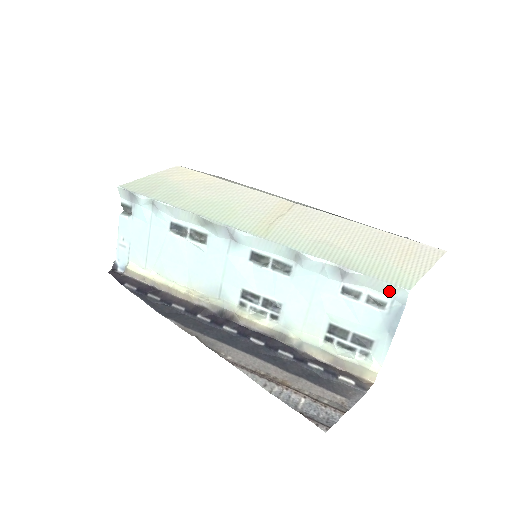
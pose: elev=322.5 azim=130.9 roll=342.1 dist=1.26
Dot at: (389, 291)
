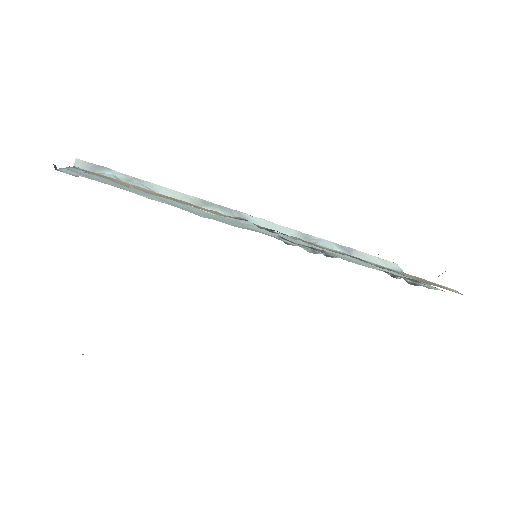
Dot at: (386, 264)
